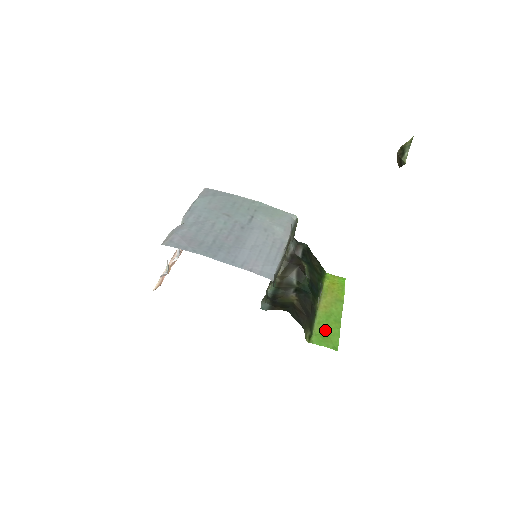
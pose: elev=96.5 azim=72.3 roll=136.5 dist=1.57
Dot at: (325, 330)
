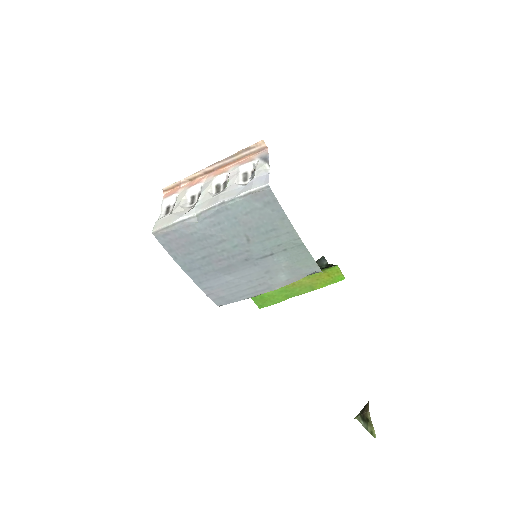
Dot at: (270, 295)
